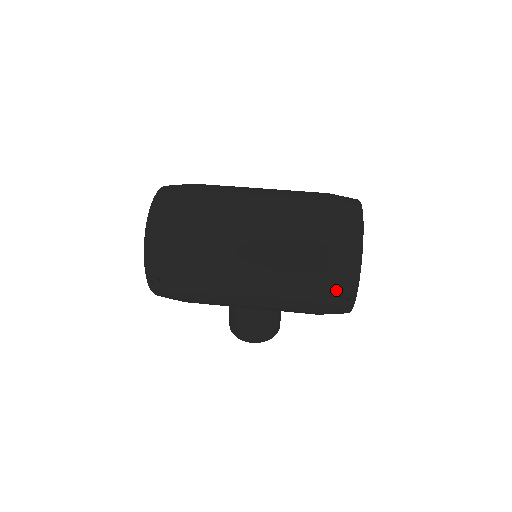
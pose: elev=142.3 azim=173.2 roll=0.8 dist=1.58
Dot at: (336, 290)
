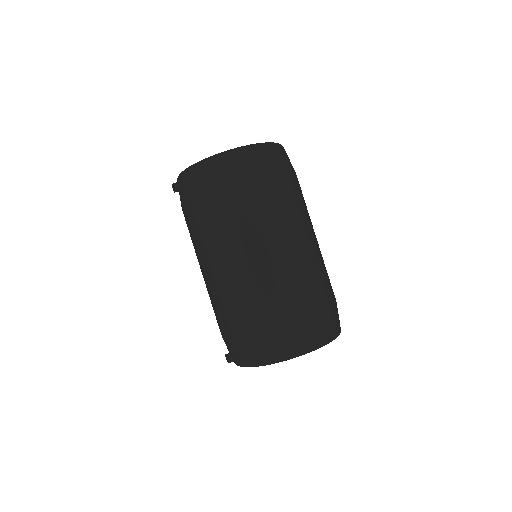
Dot at: (230, 349)
